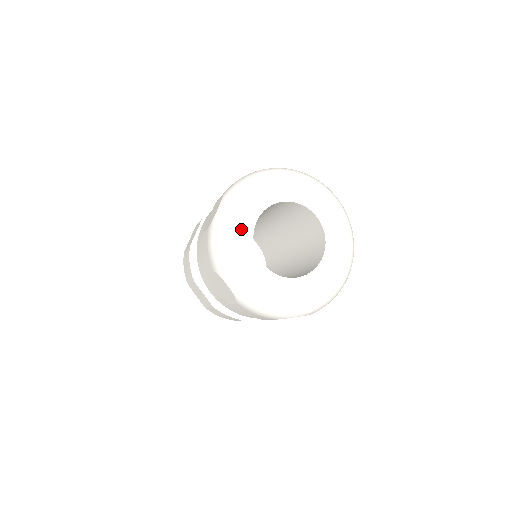
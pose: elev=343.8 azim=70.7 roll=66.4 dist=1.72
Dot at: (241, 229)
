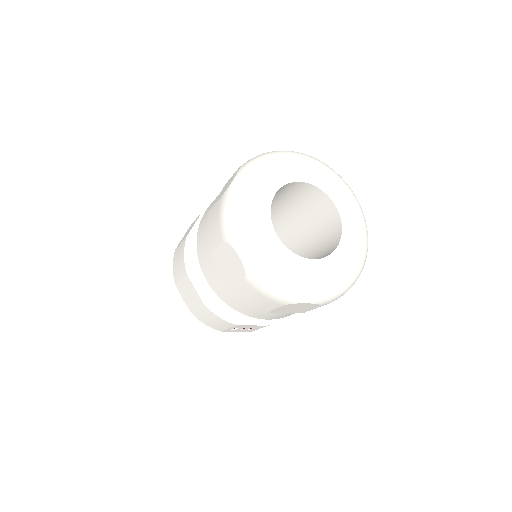
Dot at: (259, 198)
